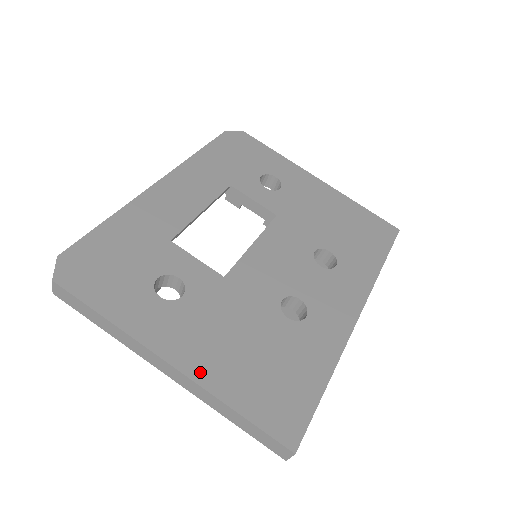
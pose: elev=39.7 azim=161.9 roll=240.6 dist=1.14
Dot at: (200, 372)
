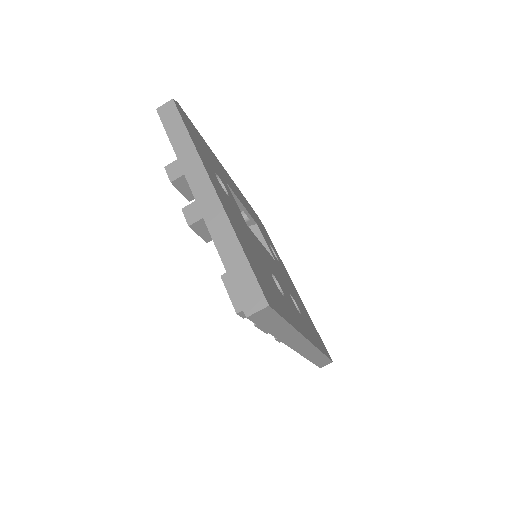
Dot at: (228, 213)
